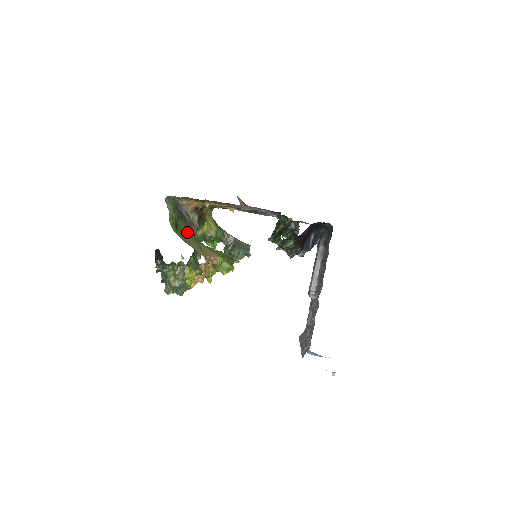
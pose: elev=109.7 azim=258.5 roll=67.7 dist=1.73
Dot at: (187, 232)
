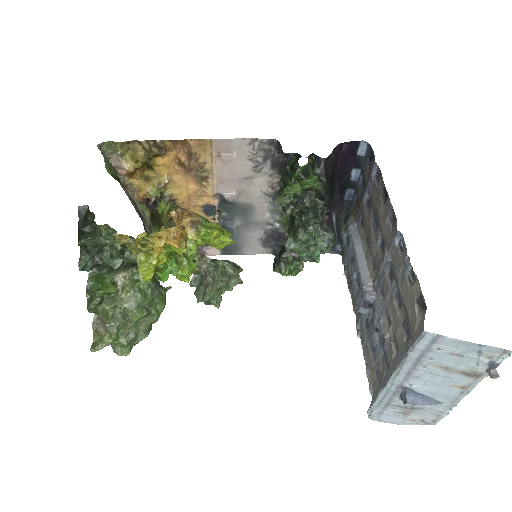
Dot at: occluded
